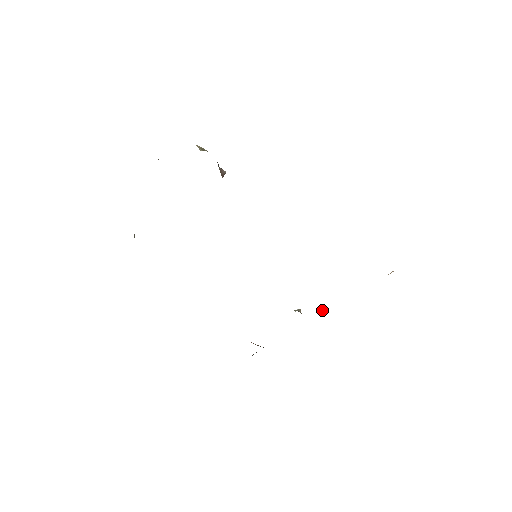
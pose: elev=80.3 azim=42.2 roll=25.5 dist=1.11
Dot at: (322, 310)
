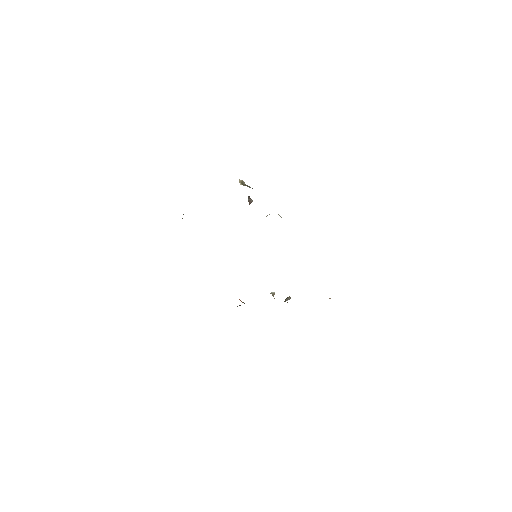
Dot at: (287, 299)
